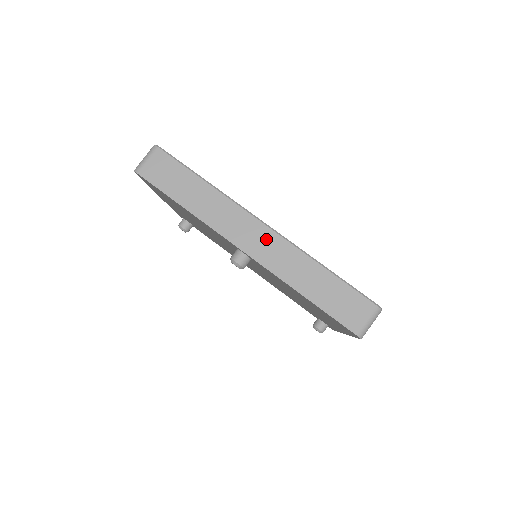
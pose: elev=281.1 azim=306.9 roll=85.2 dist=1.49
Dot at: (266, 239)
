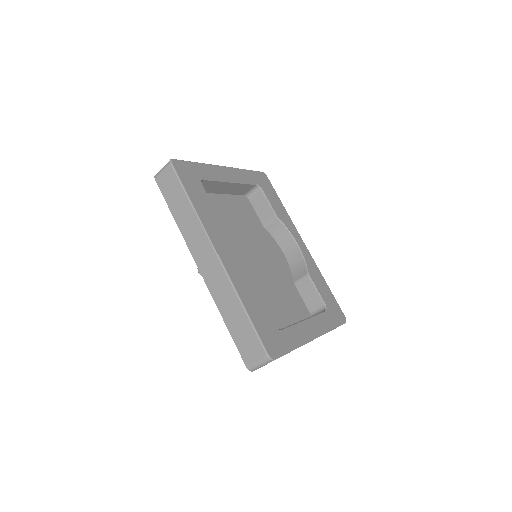
Dot at: (214, 267)
